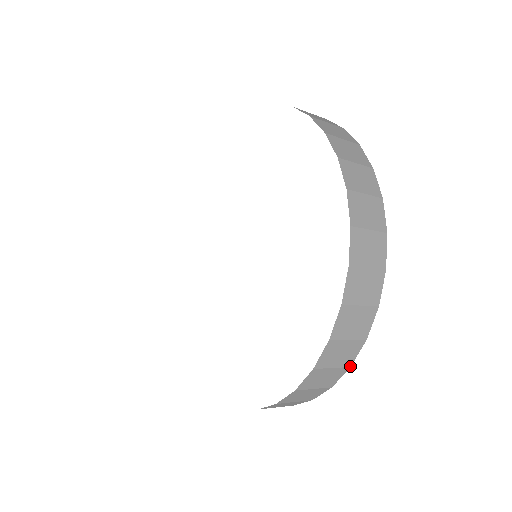
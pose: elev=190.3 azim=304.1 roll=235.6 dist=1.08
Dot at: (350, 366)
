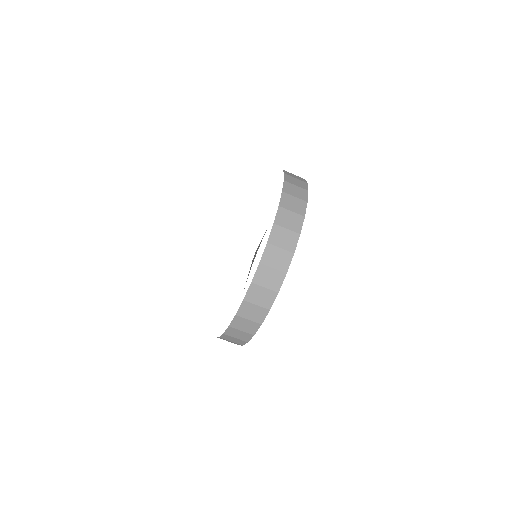
Dot at: occluded
